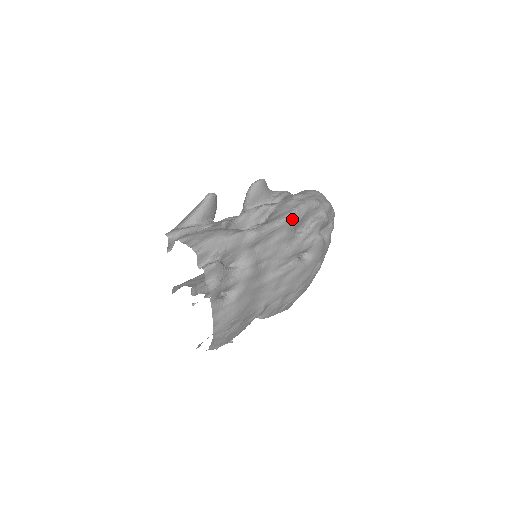
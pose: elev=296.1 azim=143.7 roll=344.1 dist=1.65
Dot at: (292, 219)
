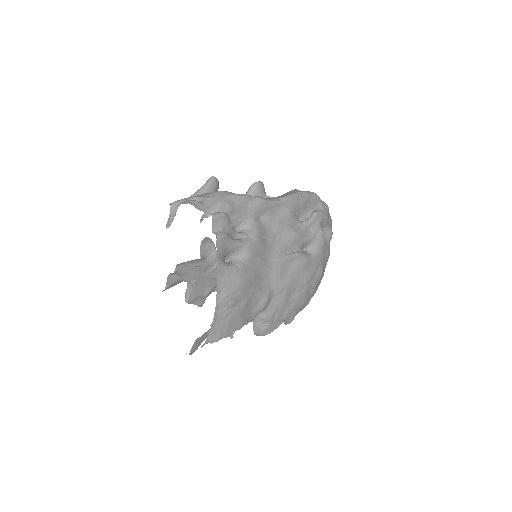
Dot at: (295, 199)
